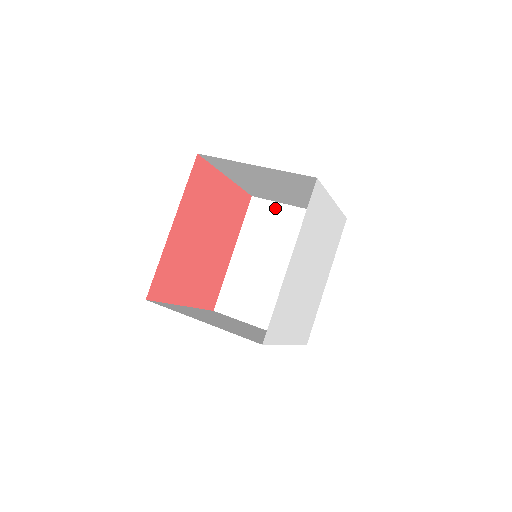
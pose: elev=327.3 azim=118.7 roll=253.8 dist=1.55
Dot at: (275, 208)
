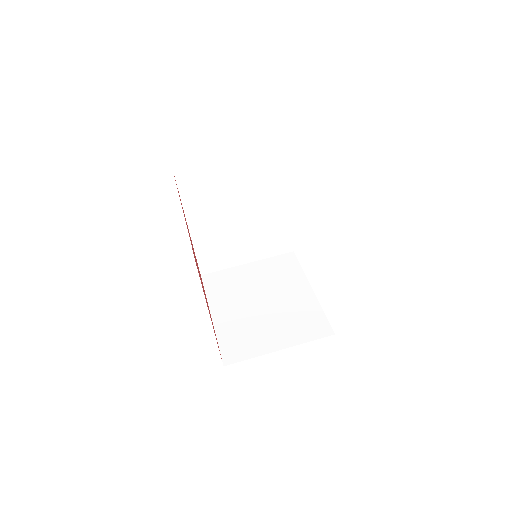
Dot at: (209, 174)
